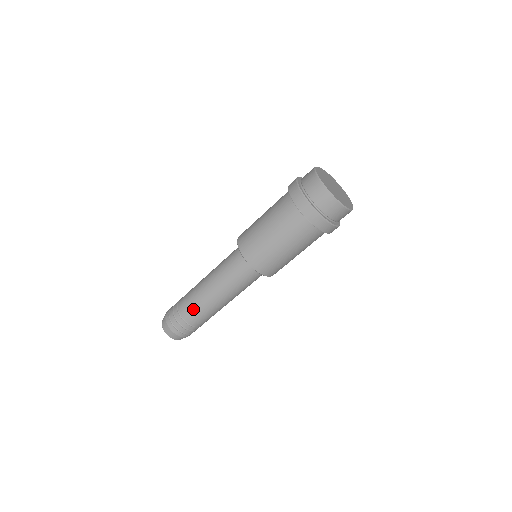
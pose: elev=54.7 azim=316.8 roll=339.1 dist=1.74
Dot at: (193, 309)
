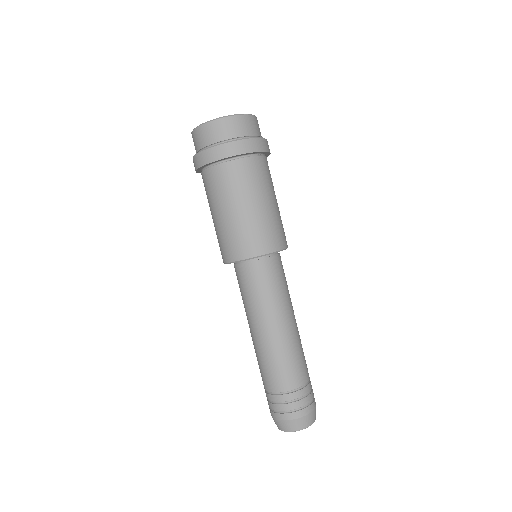
Dot at: (261, 370)
